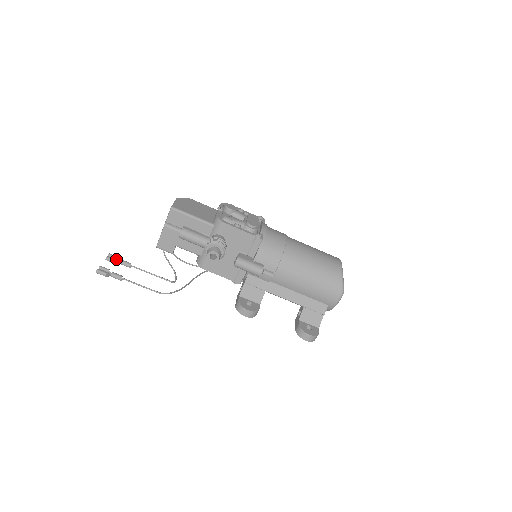
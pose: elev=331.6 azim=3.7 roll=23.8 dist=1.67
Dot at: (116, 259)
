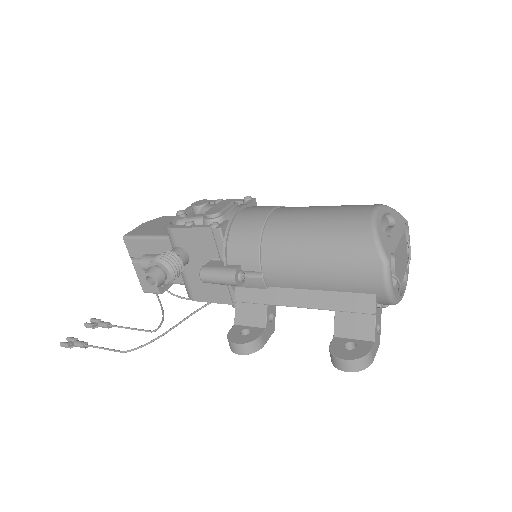
Dot at: occluded
